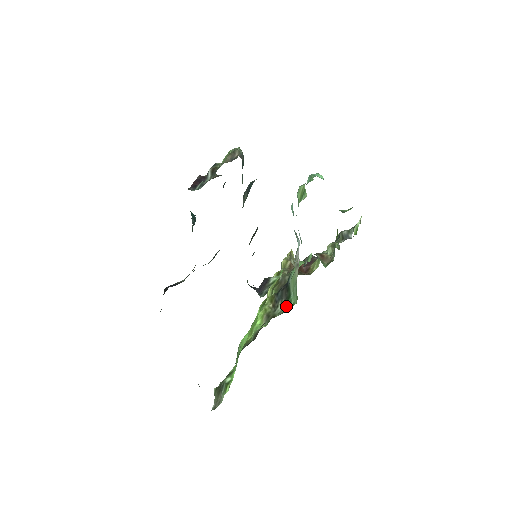
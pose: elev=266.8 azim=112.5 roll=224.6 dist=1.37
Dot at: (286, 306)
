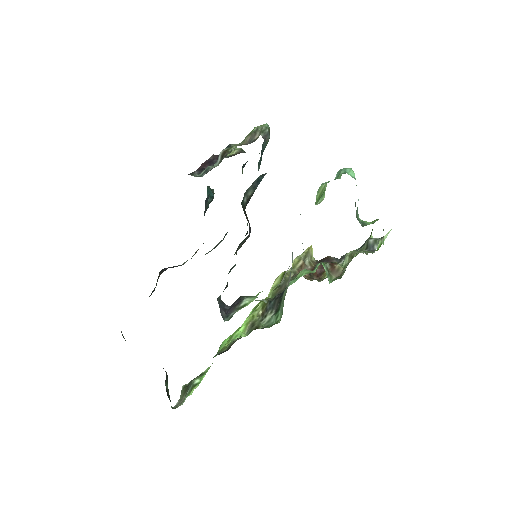
Dot at: (272, 320)
